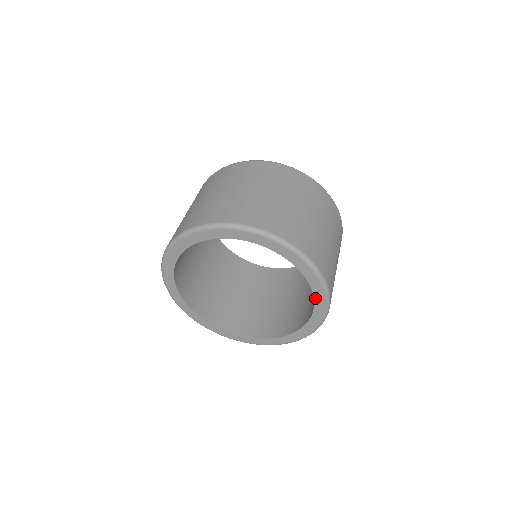
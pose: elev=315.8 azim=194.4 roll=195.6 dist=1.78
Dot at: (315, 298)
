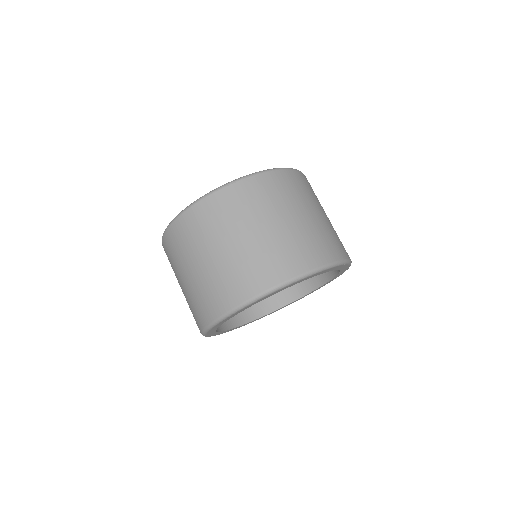
Dot at: occluded
